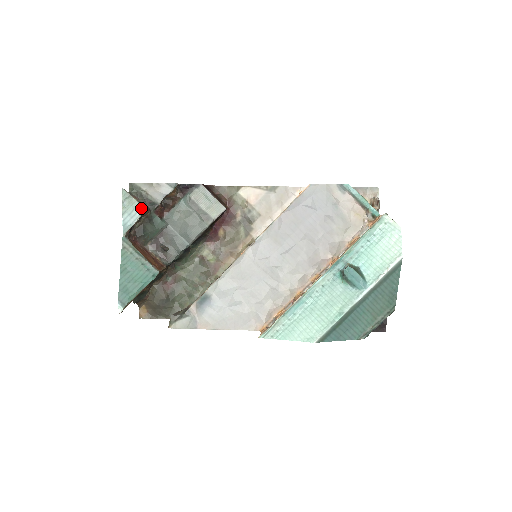
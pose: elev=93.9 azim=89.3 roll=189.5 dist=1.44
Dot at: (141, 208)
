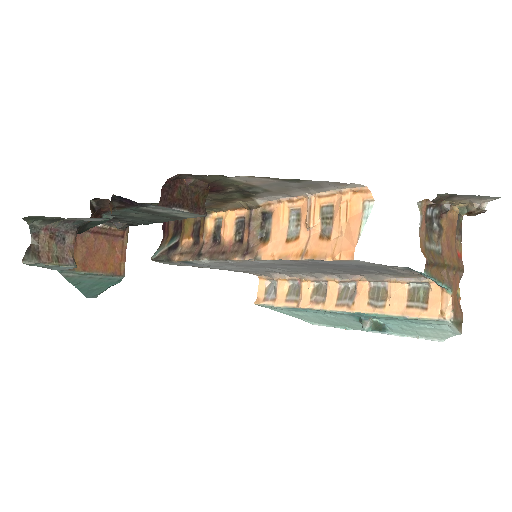
Dot at: (68, 268)
